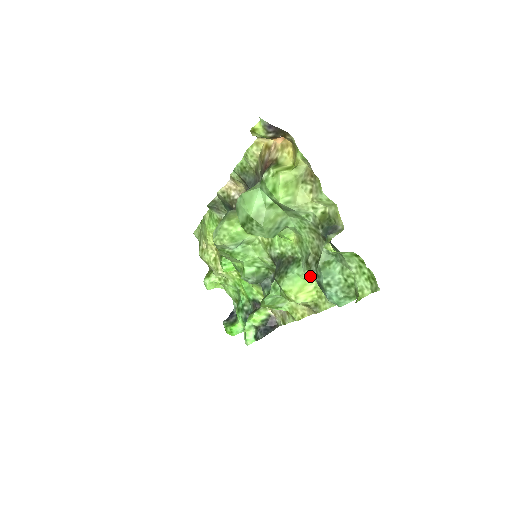
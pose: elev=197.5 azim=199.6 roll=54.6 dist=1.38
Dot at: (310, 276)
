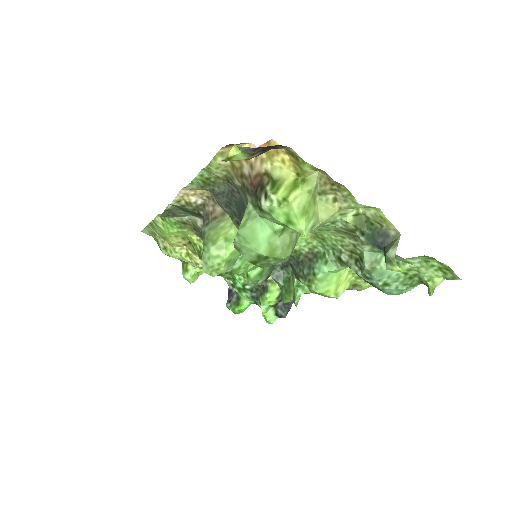
Dot at: occluded
